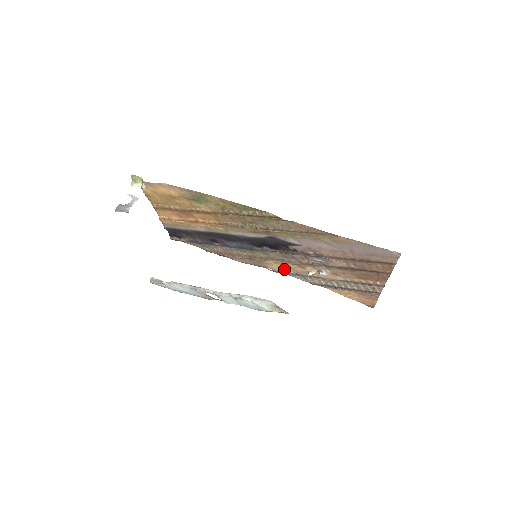
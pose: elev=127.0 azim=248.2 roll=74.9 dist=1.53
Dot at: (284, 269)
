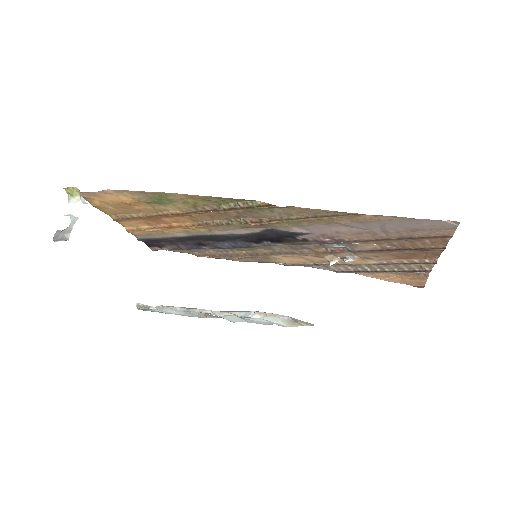
Dot at: (297, 261)
